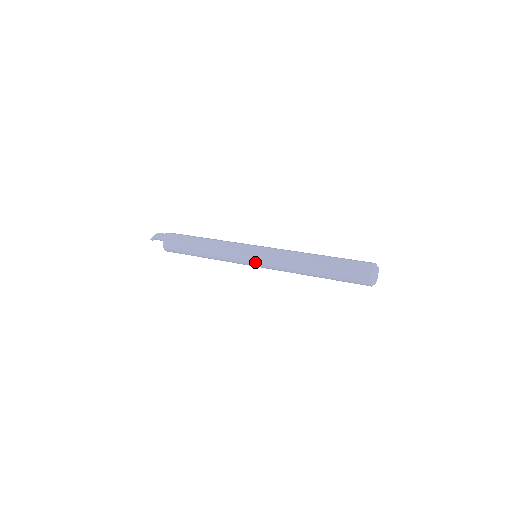
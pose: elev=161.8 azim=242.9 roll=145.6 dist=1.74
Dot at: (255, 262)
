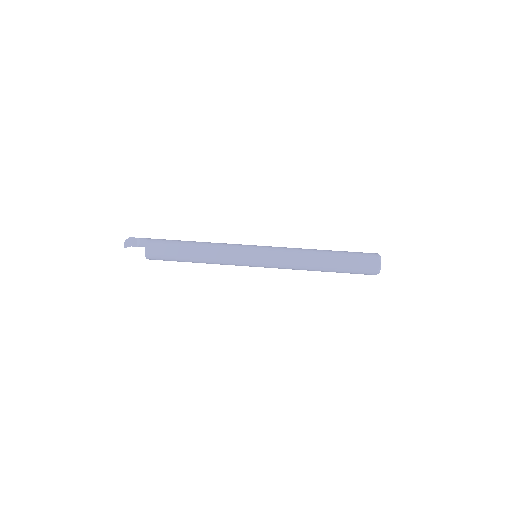
Dot at: (259, 266)
